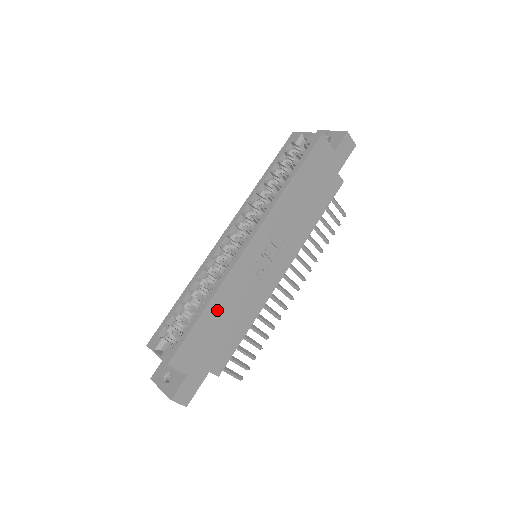
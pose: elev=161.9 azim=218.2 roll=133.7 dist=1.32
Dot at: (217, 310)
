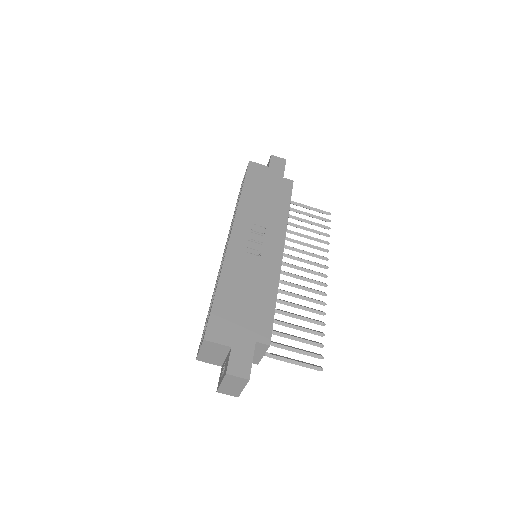
Dot at: (230, 287)
